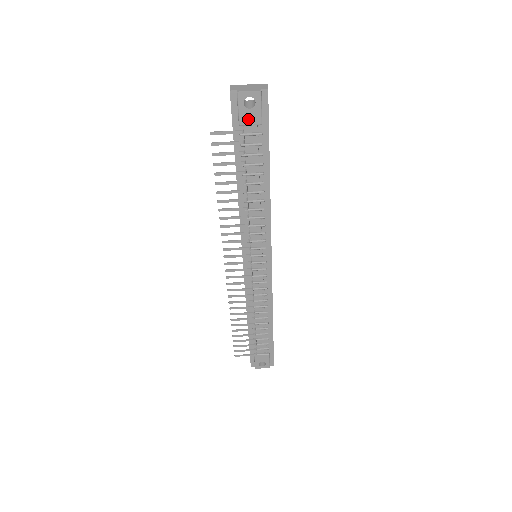
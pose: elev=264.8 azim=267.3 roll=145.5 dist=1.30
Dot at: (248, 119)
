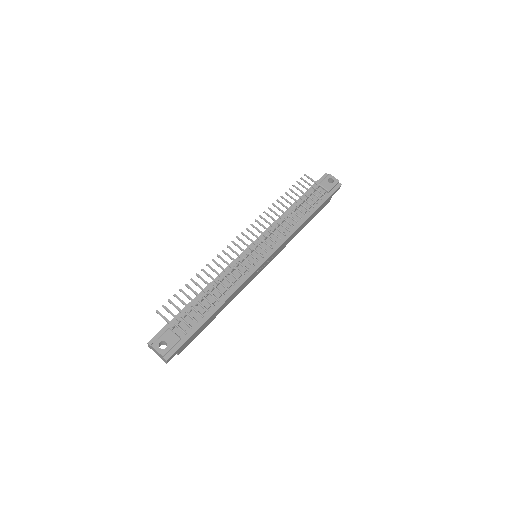
Dot at: (325, 185)
